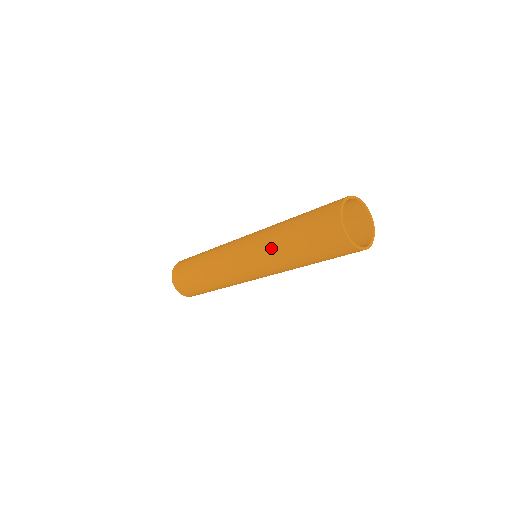
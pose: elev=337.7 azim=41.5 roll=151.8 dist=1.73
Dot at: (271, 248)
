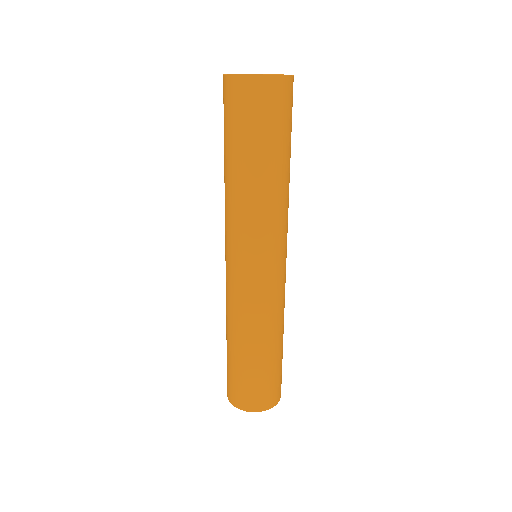
Dot at: occluded
